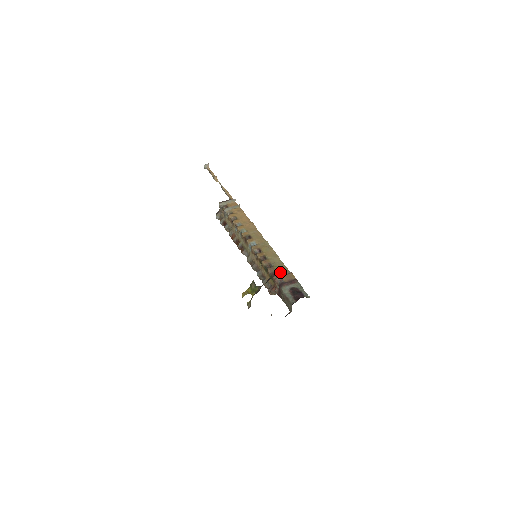
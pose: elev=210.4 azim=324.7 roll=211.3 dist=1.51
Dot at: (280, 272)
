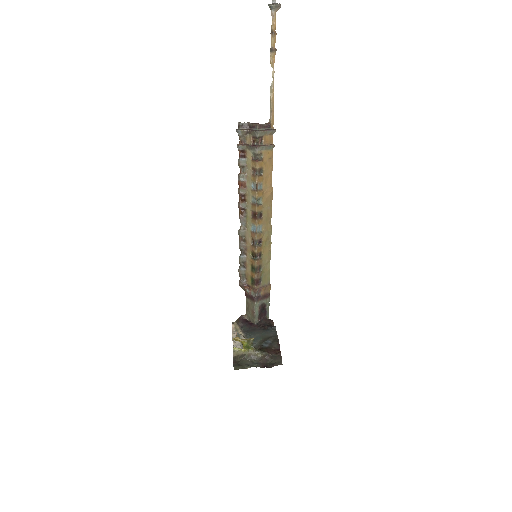
Dot at: (263, 281)
